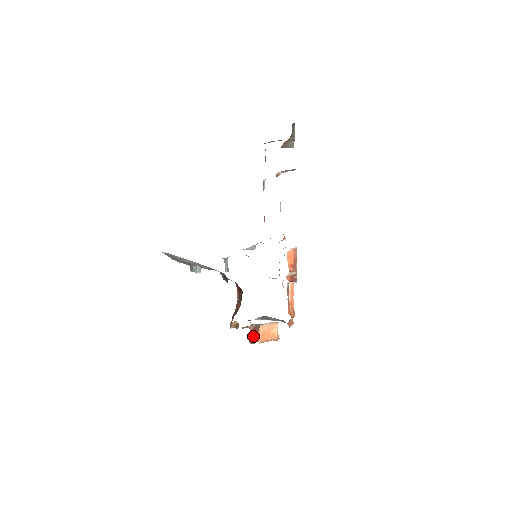
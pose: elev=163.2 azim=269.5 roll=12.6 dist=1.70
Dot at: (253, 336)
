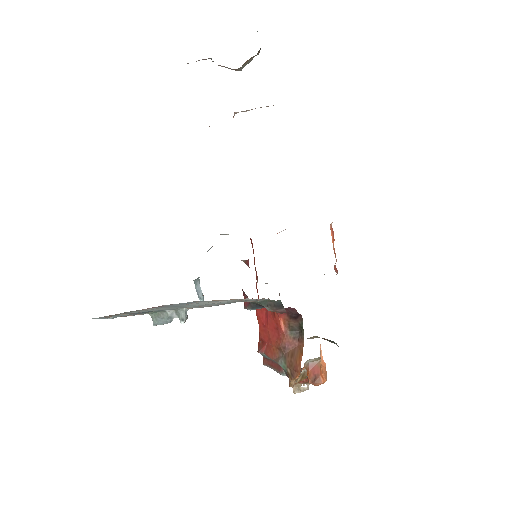
Dot at: (313, 379)
